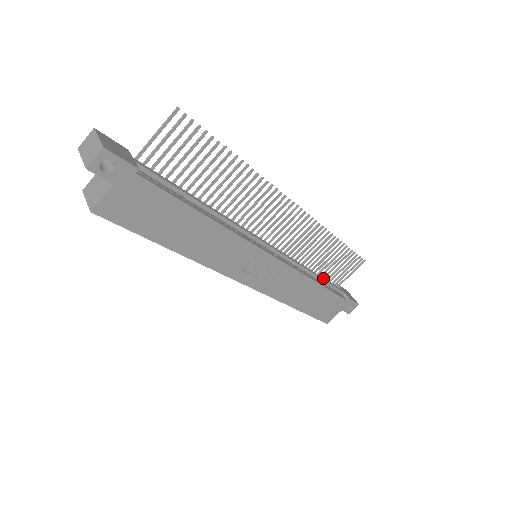
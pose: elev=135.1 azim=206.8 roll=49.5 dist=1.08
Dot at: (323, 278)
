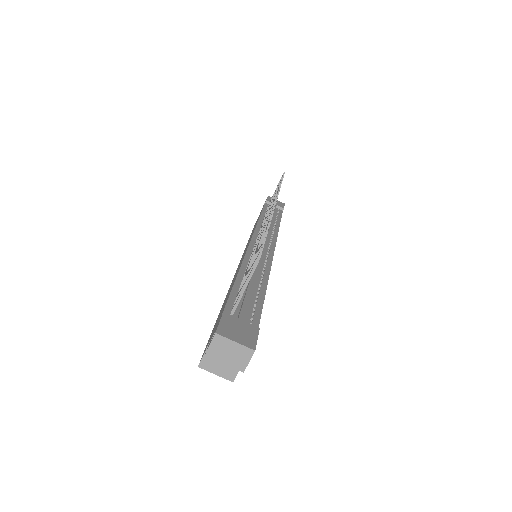
Dot at: occluded
